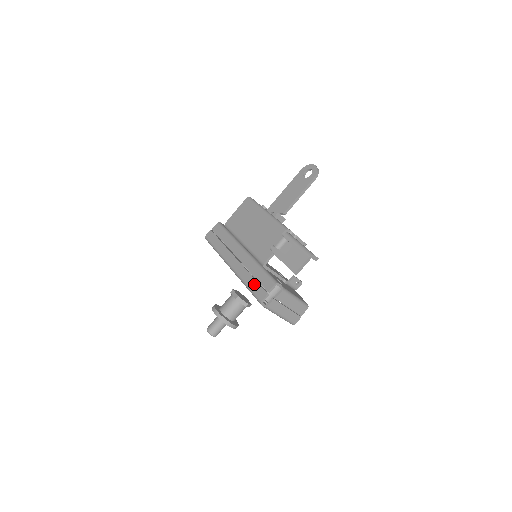
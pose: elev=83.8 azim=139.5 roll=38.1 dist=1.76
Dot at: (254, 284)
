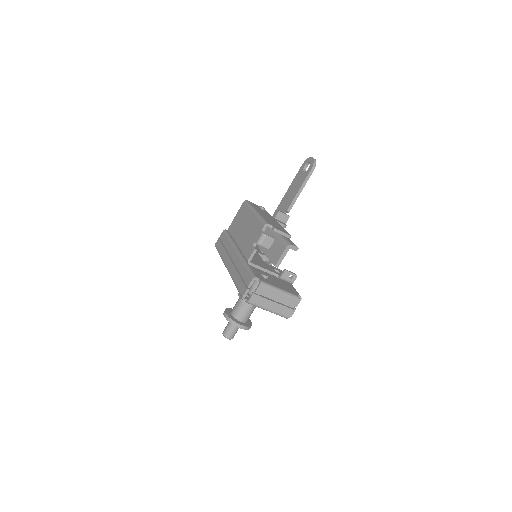
Dot at: (239, 282)
